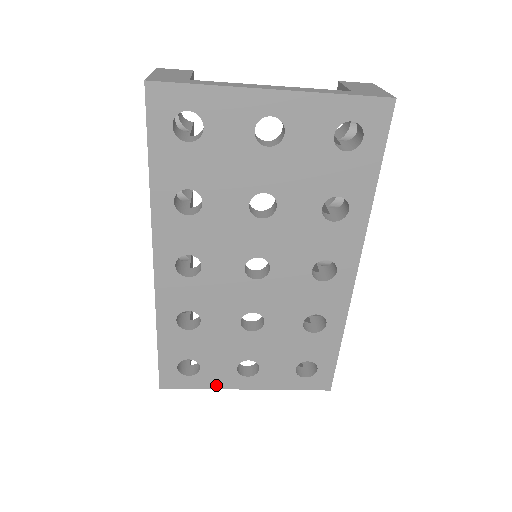
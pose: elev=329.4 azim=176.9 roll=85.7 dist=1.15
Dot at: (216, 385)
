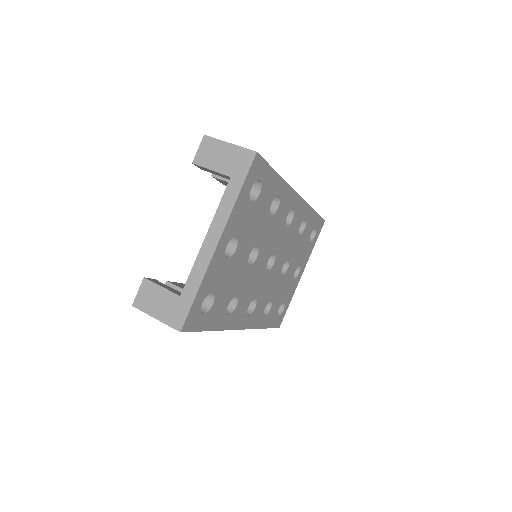
Dot at: (293, 293)
